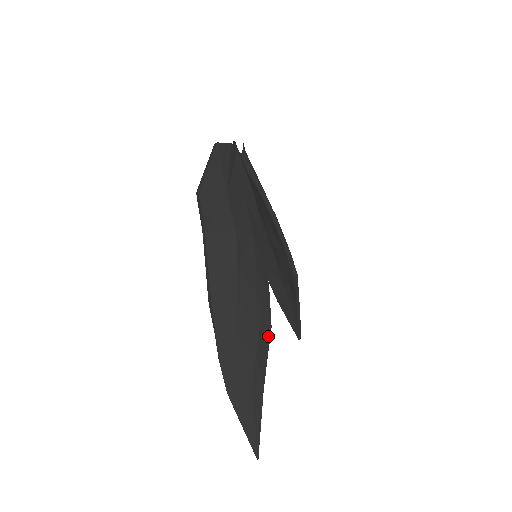
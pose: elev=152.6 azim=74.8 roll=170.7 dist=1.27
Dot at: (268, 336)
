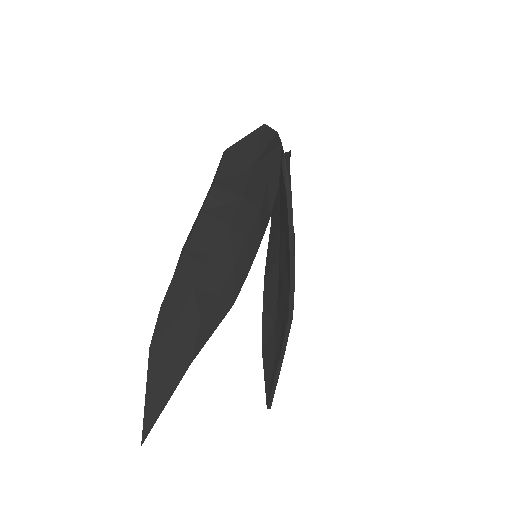
Dot at: (226, 311)
